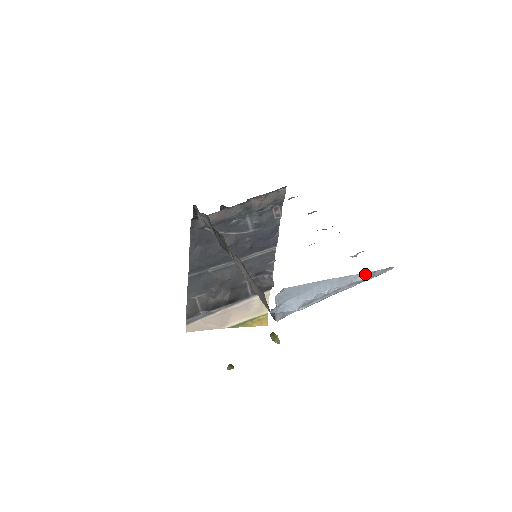
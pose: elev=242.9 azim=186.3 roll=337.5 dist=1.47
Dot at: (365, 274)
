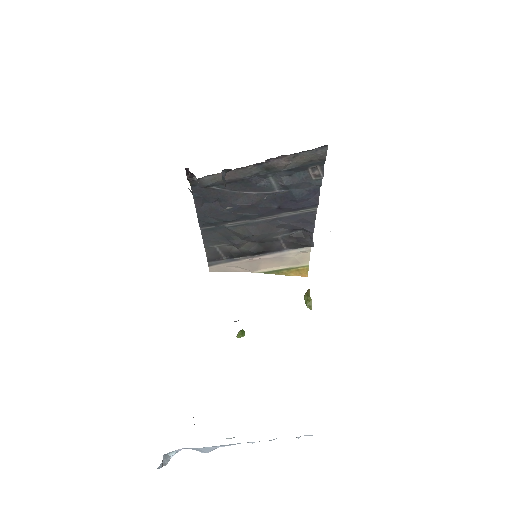
Dot at: occluded
